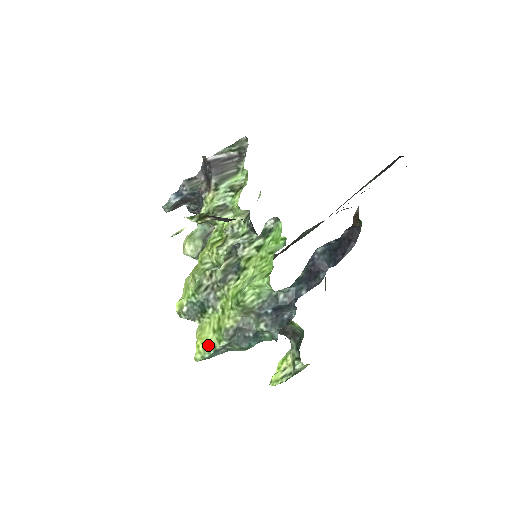
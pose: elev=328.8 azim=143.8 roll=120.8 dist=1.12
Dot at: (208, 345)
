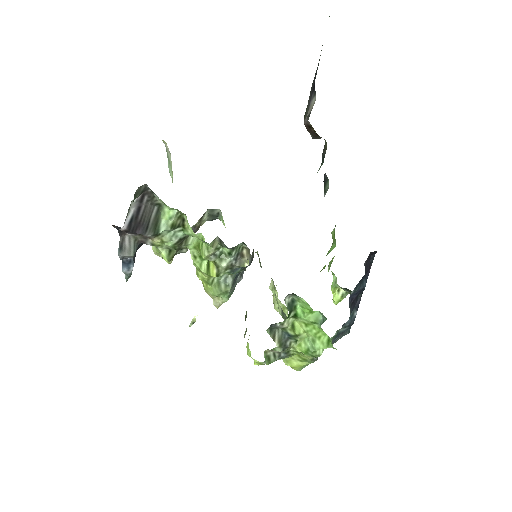
Dot at: (302, 366)
